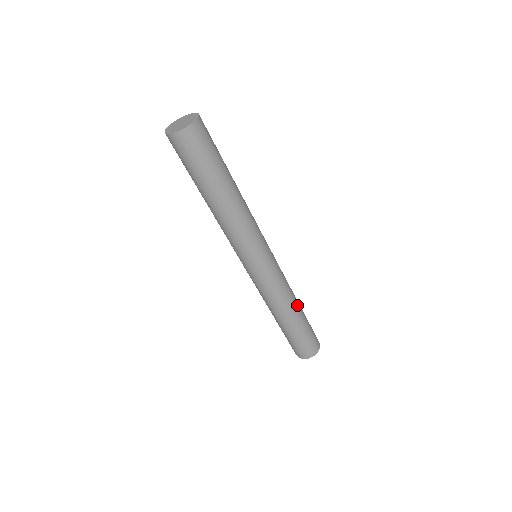
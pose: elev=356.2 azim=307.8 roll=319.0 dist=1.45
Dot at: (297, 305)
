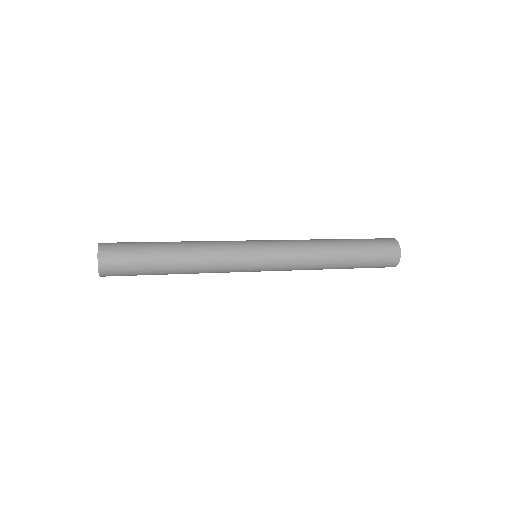
Dot at: (333, 252)
